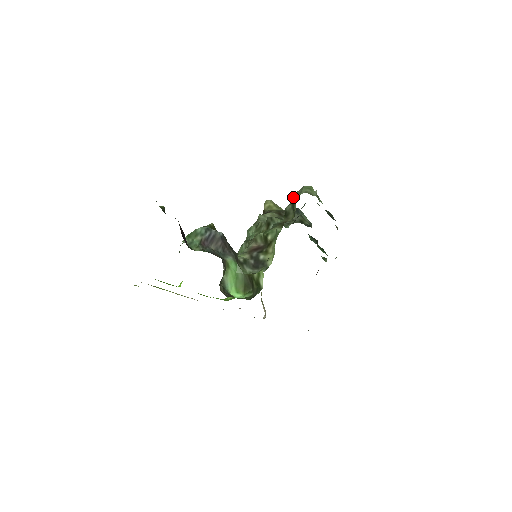
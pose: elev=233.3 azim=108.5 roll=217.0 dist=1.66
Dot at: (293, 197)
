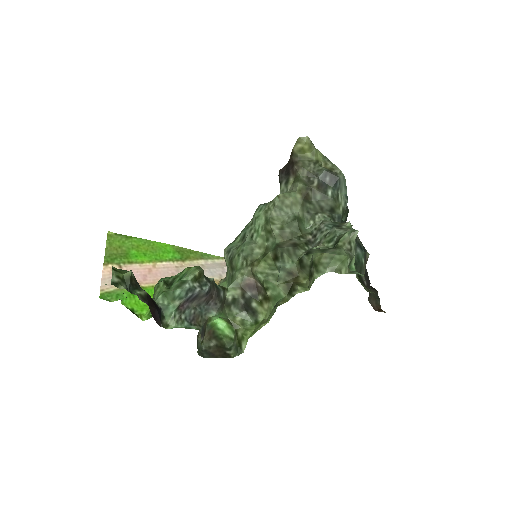
Dot at: (315, 262)
